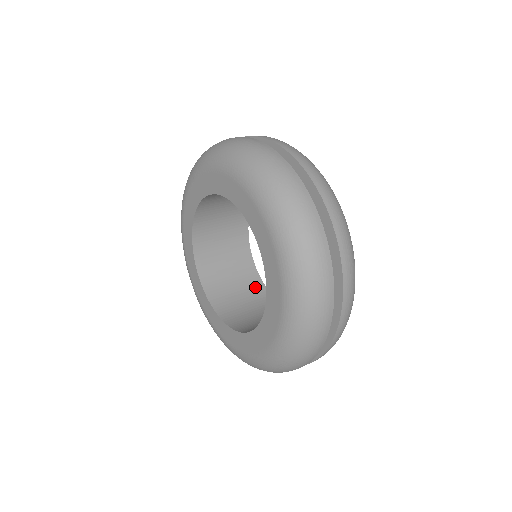
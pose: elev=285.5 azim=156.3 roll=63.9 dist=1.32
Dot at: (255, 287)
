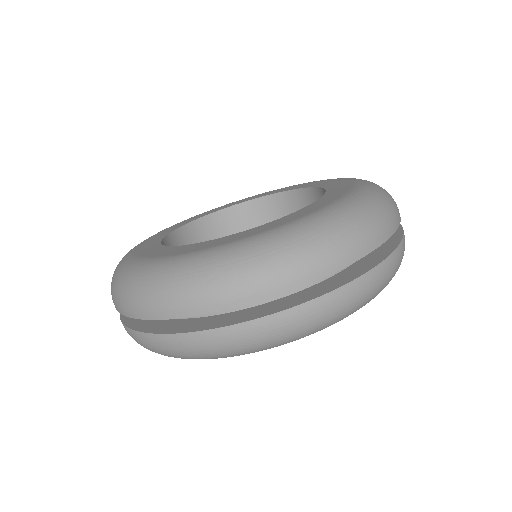
Dot at: occluded
